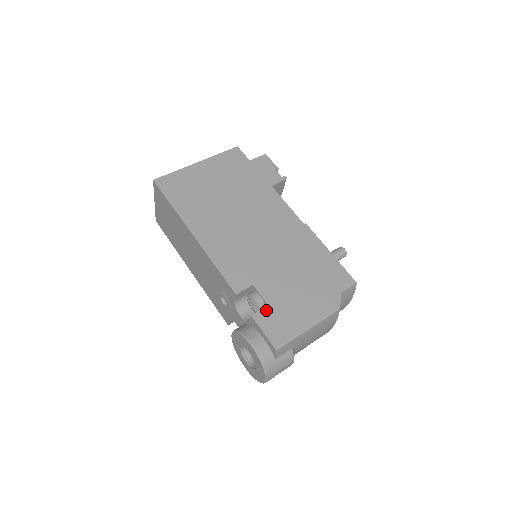
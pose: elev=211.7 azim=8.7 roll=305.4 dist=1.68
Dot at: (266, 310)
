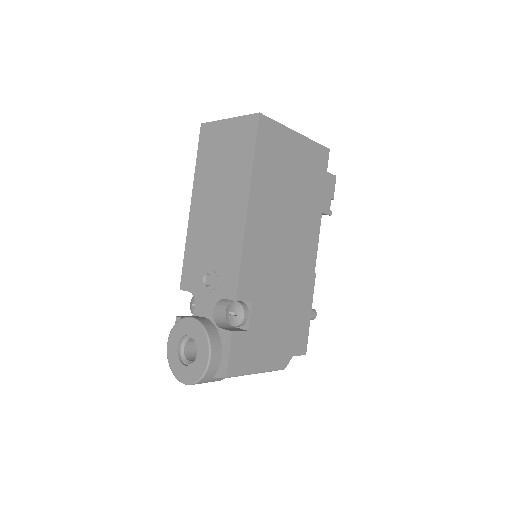
Dot at: (244, 334)
